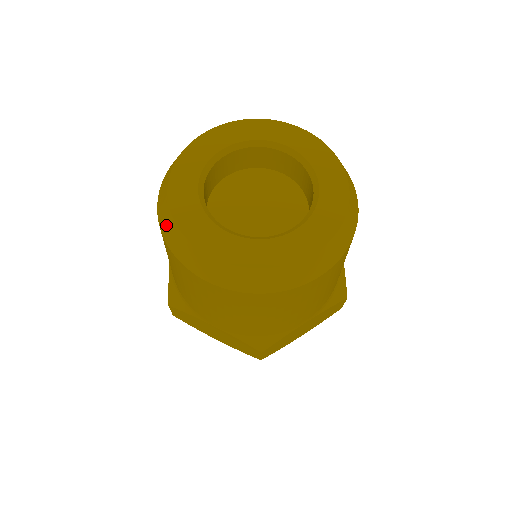
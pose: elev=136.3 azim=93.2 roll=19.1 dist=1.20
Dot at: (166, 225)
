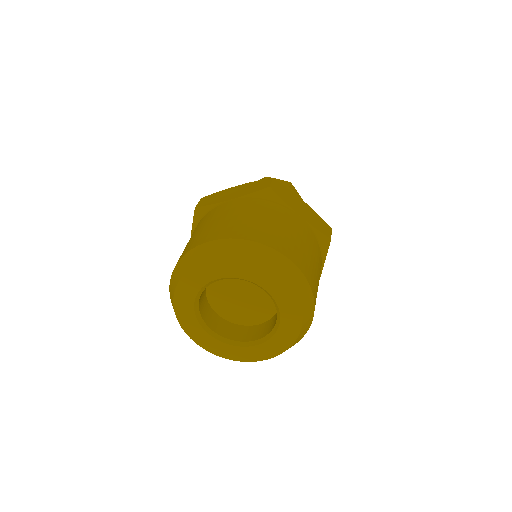
Dot at: occluded
